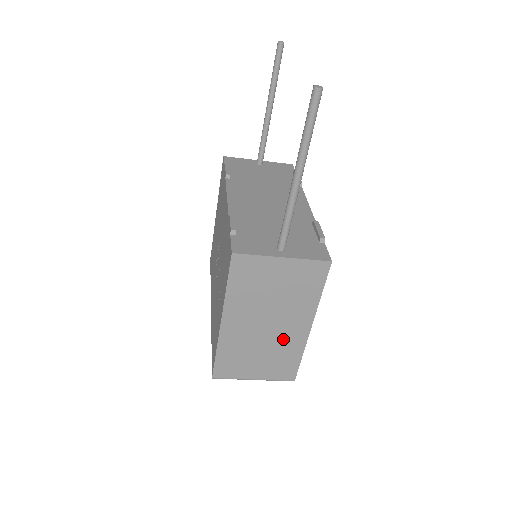
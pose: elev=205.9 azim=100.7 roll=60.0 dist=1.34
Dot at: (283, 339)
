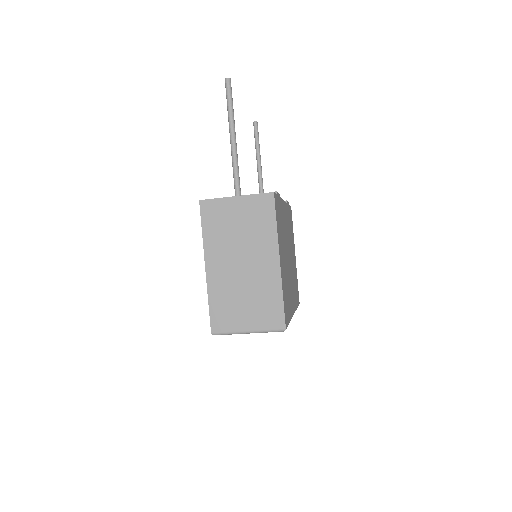
Dot at: (260, 278)
